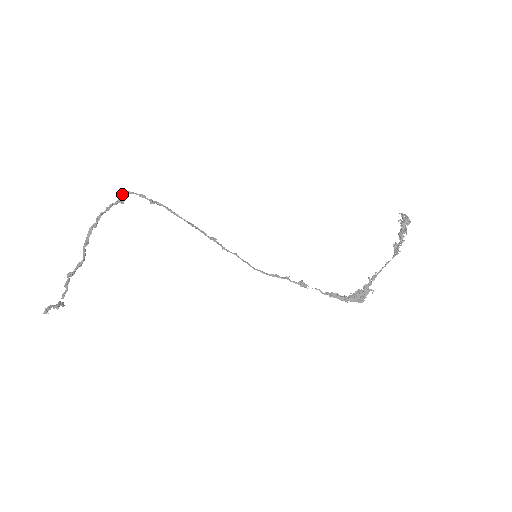
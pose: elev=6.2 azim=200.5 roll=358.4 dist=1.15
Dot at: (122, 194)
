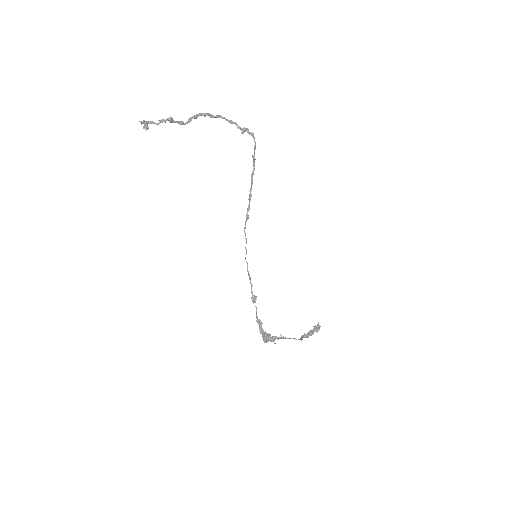
Dot at: occluded
